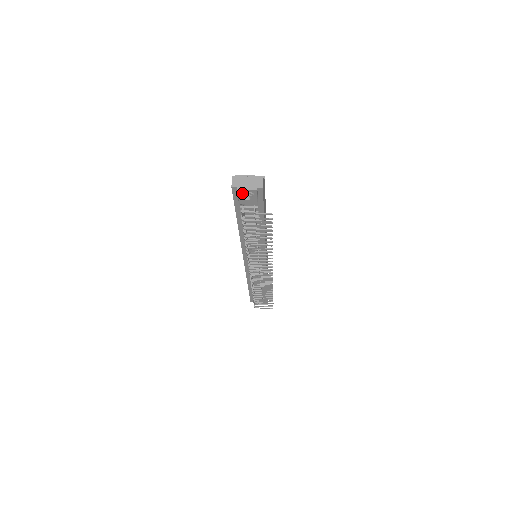
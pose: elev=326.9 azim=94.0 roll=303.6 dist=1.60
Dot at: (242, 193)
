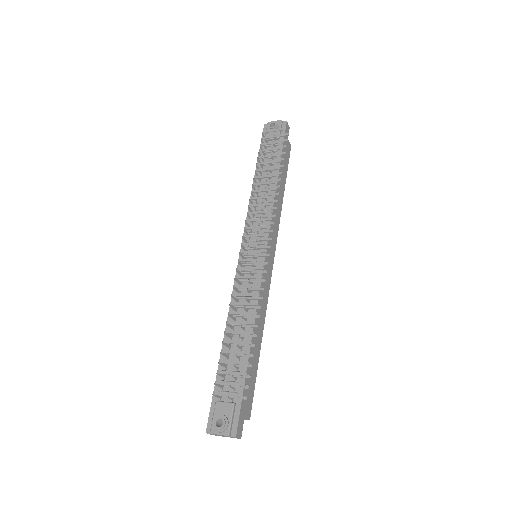
Dot at: (270, 123)
